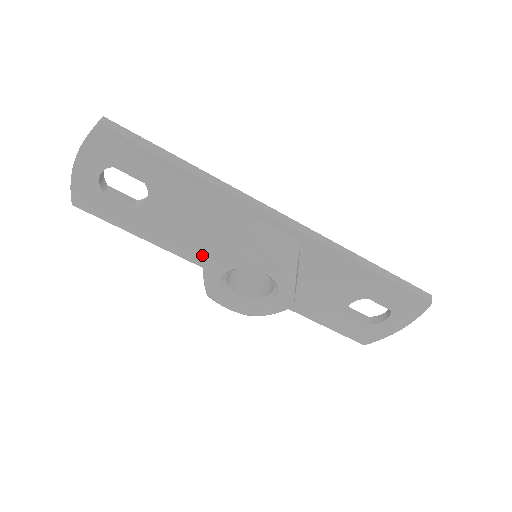
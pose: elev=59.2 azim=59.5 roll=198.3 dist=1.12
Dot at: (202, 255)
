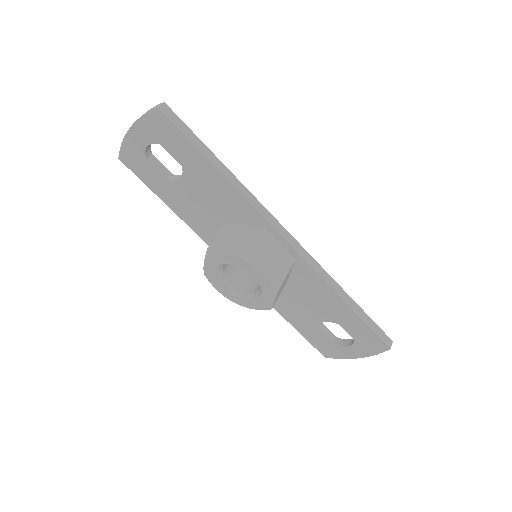
Dot at: (212, 237)
